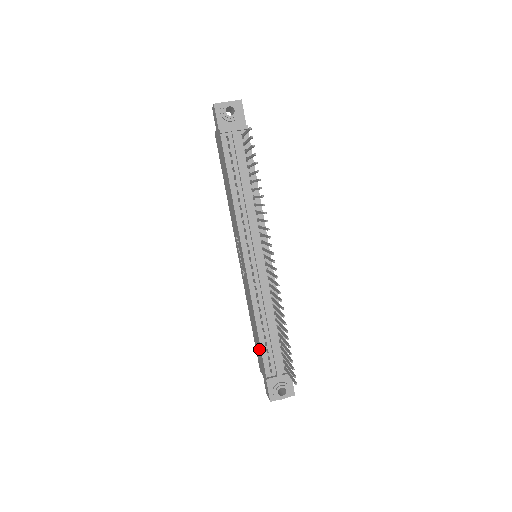
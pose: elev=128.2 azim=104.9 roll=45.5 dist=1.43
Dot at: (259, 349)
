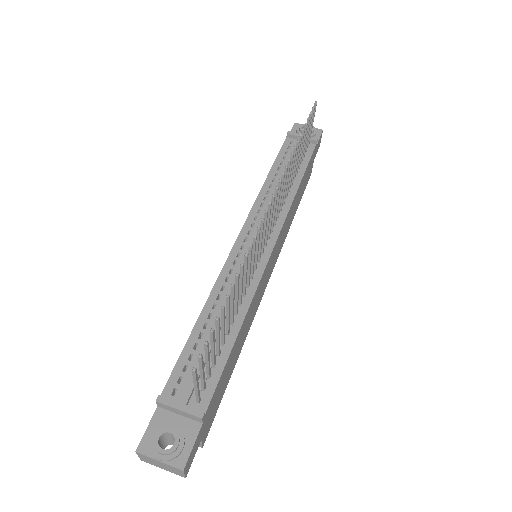
Dot at: occluded
